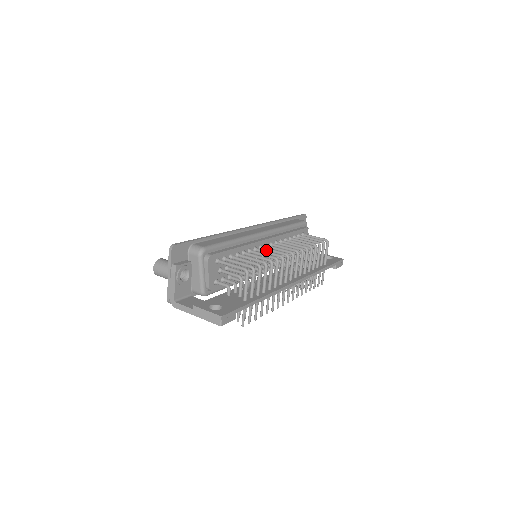
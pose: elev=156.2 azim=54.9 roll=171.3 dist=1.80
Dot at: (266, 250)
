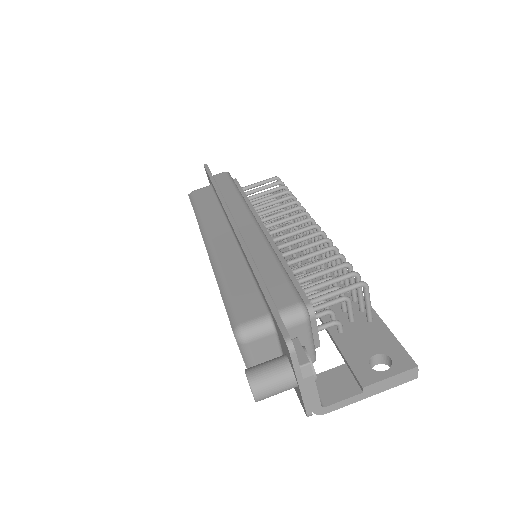
Dot at: (283, 239)
